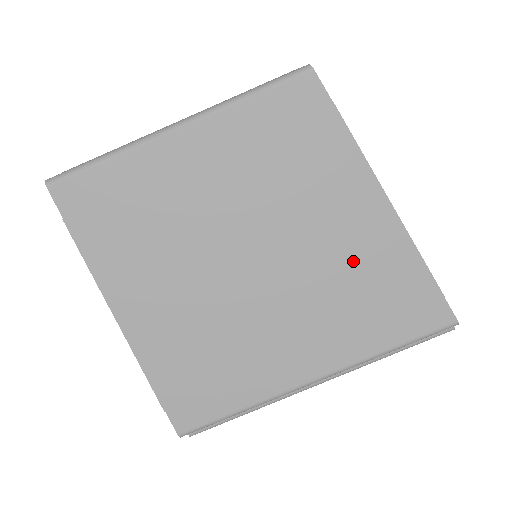
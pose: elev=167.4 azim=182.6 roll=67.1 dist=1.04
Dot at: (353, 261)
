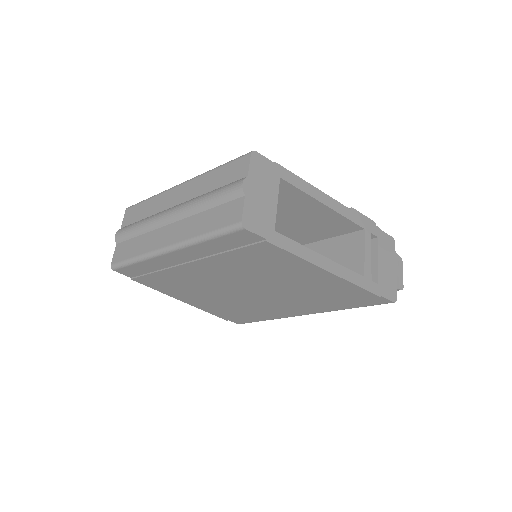
Dot at: (311, 288)
